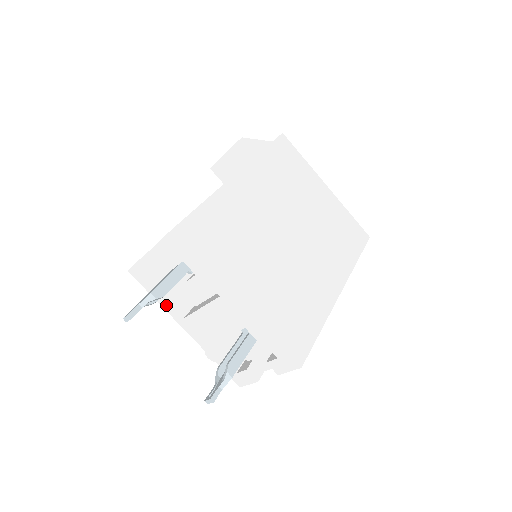
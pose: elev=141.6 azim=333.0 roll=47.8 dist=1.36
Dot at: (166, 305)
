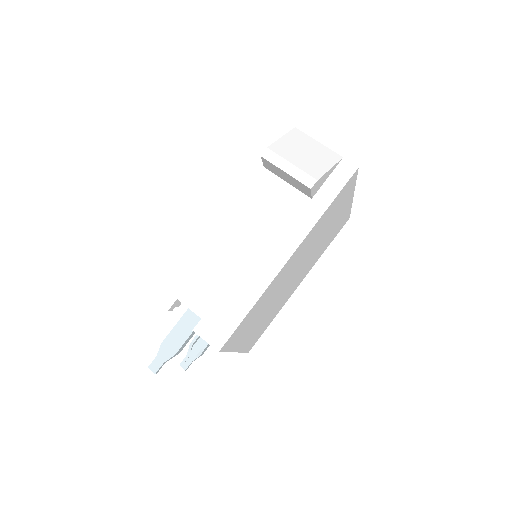
Dot at: occluded
